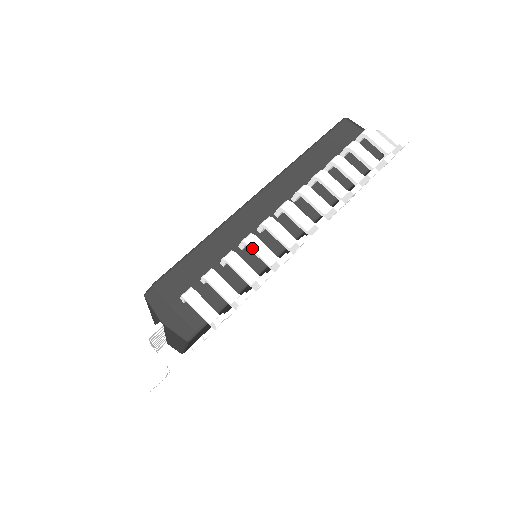
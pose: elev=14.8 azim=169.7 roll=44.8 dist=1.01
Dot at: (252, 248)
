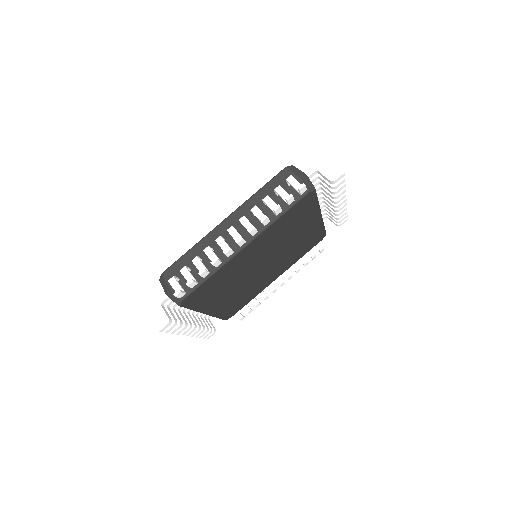
Dot at: (206, 254)
